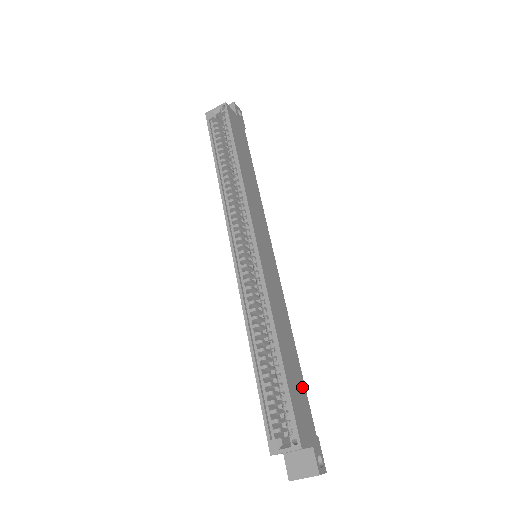
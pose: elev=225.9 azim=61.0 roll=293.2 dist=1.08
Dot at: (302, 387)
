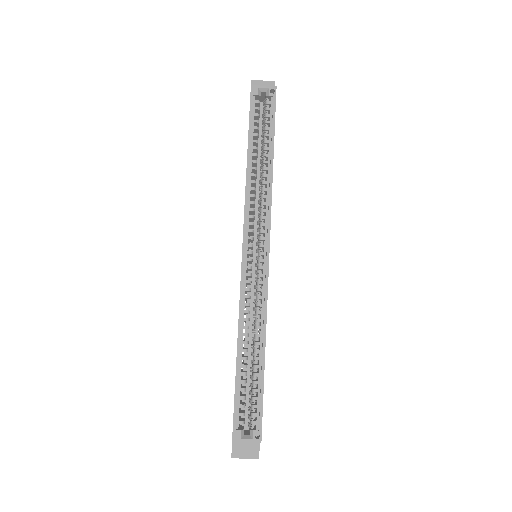
Dot at: occluded
